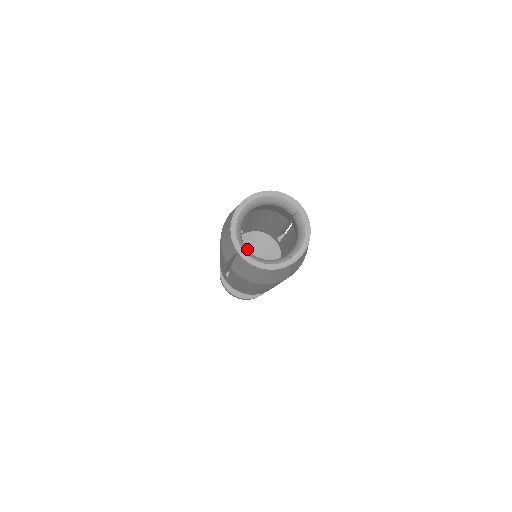
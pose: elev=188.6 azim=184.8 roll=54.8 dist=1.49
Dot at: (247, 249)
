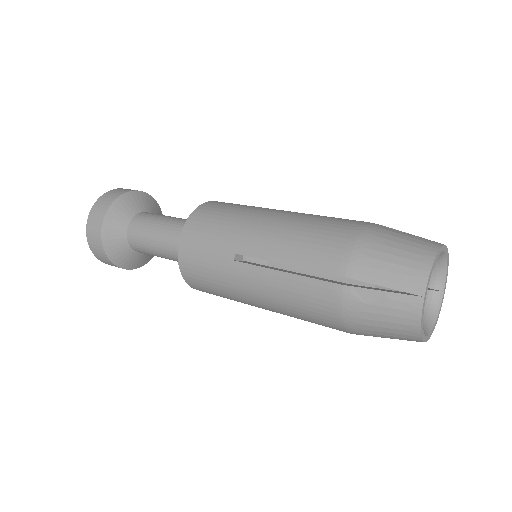
Dot at: occluded
